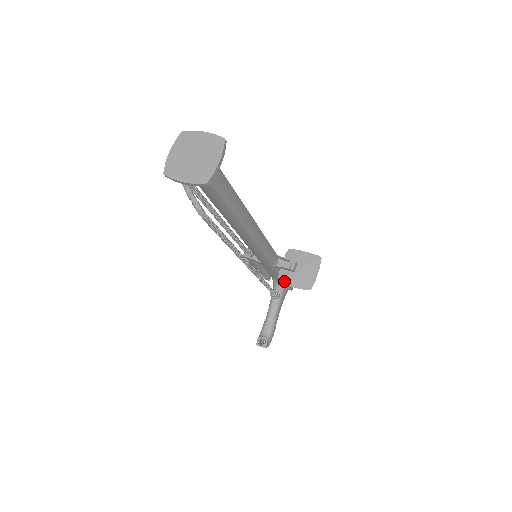
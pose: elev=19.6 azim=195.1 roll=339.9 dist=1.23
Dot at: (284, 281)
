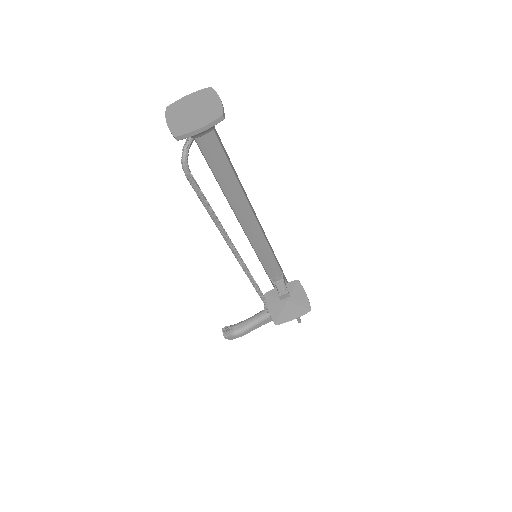
Dot at: (267, 299)
